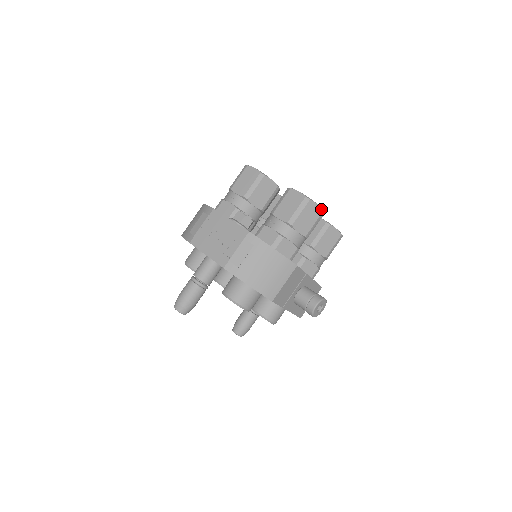
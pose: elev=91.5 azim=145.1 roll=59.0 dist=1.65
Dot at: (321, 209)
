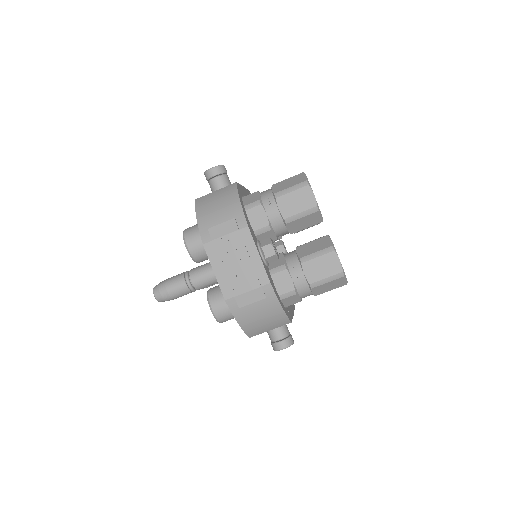
Dot at: occluded
